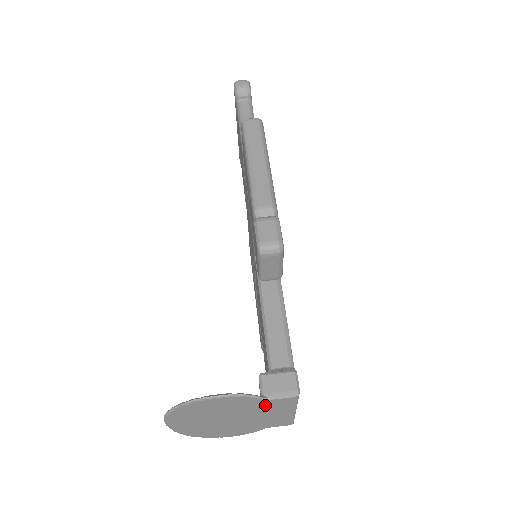
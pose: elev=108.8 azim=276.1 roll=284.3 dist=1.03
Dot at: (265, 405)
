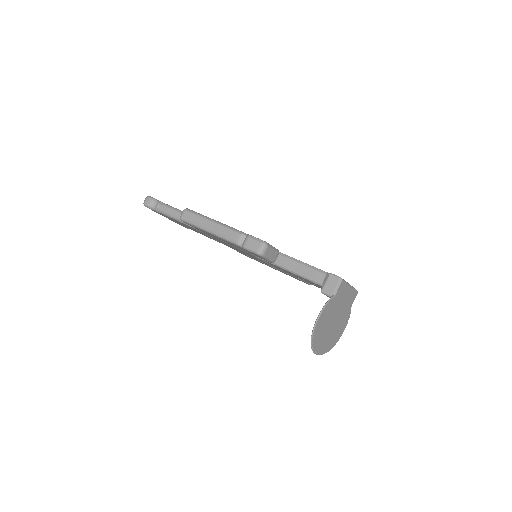
Dot at: (337, 298)
